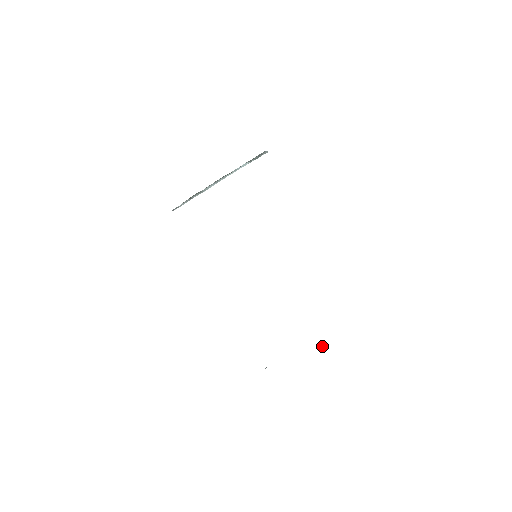
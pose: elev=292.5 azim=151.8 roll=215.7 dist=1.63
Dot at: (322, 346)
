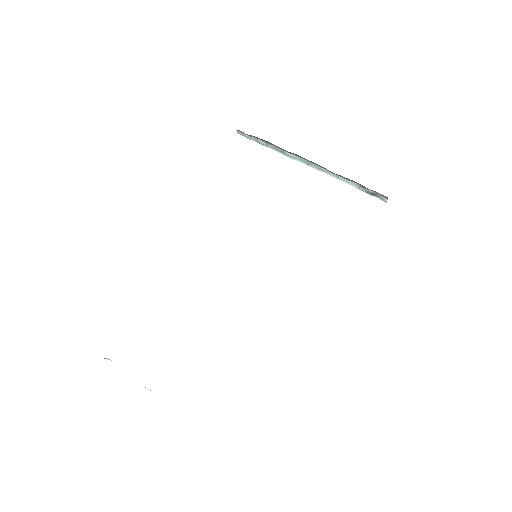
Dot at: occluded
